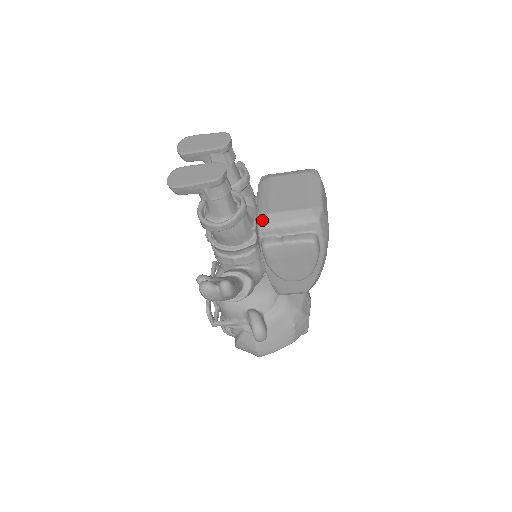
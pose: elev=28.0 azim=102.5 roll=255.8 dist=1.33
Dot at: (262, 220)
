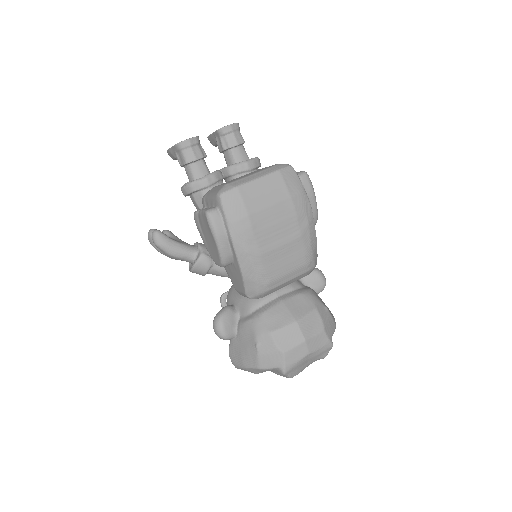
Dot at: occluded
